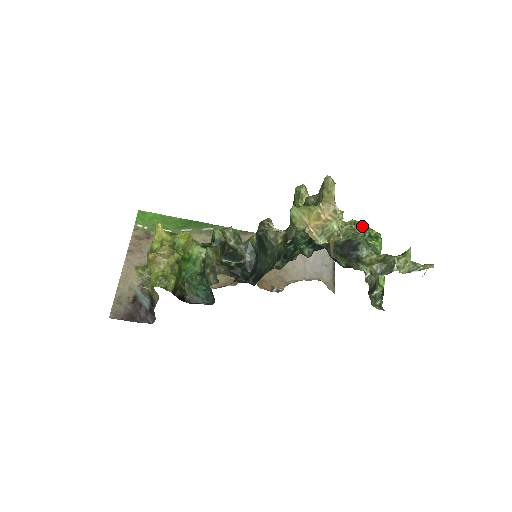
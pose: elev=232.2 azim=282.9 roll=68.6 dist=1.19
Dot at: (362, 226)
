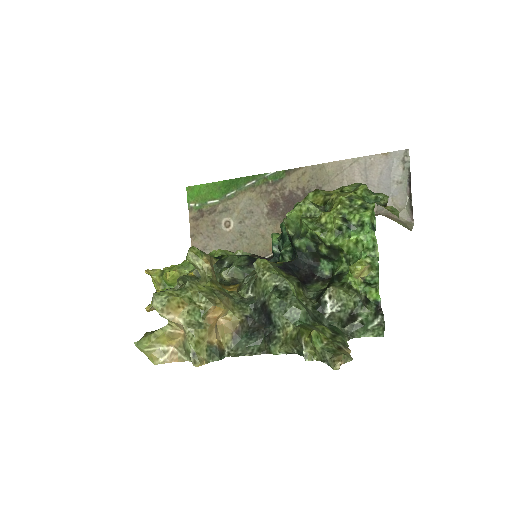
Dot at: (340, 210)
